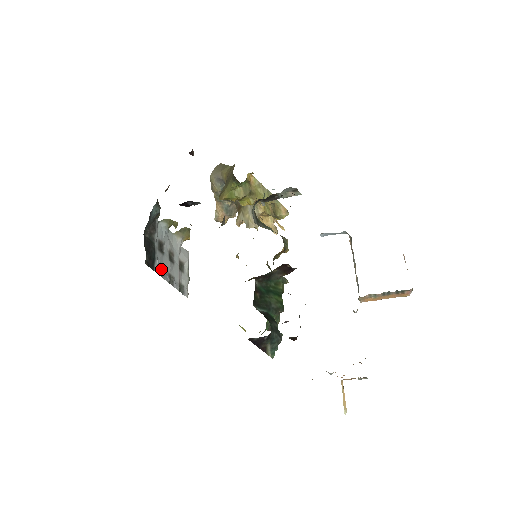
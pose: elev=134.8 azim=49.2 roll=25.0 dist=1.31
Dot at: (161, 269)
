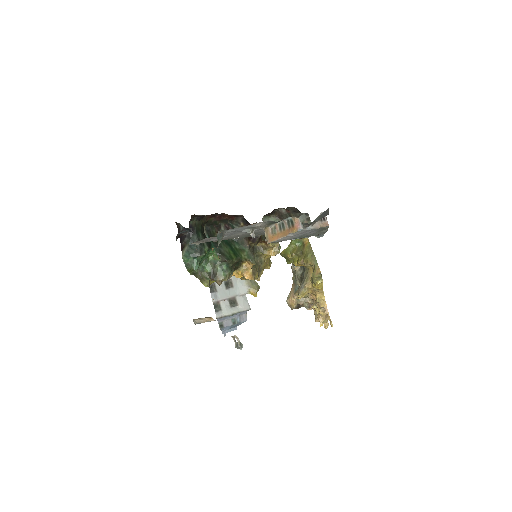
Dot at: occluded
